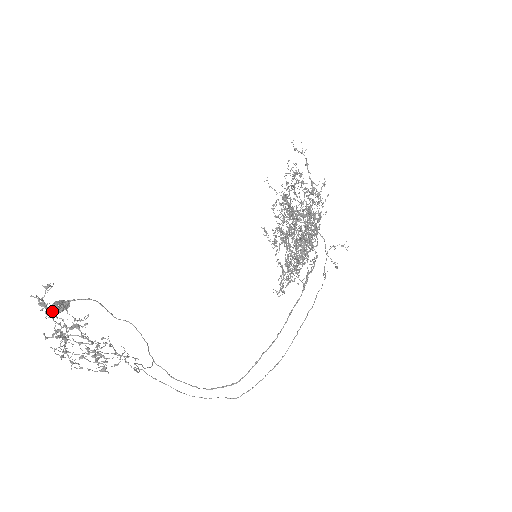
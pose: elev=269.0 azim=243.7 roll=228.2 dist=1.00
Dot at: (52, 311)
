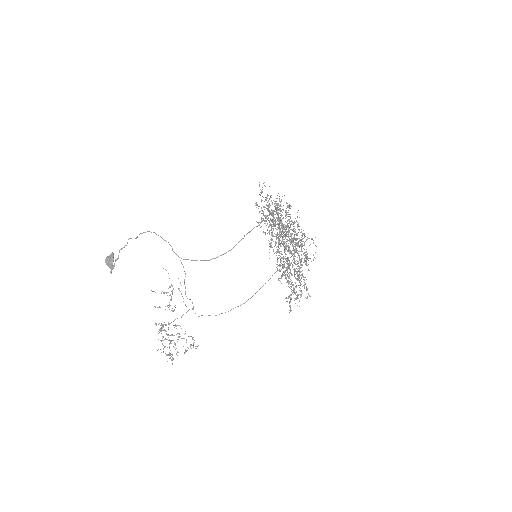
Dot at: occluded
